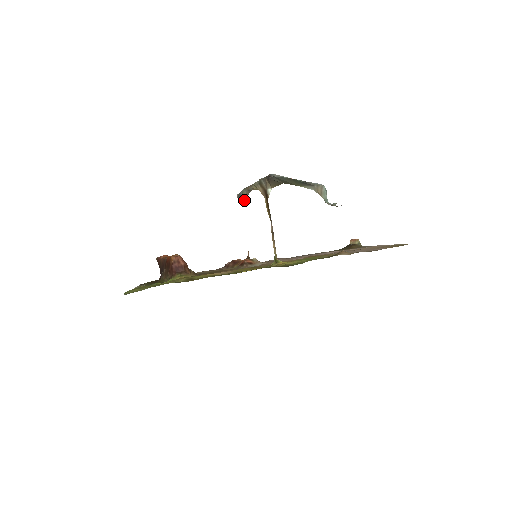
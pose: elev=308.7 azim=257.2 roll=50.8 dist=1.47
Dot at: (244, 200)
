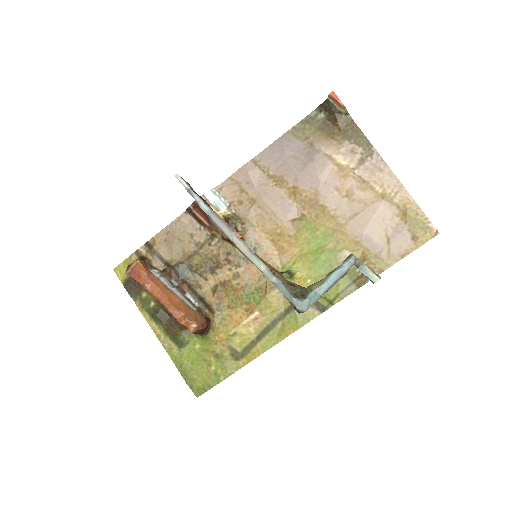
Dot at: occluded
